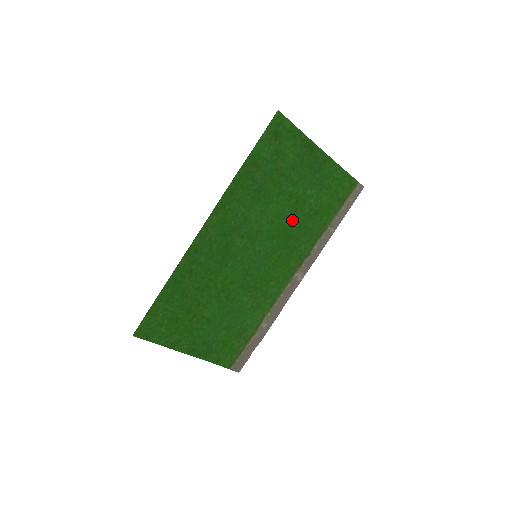
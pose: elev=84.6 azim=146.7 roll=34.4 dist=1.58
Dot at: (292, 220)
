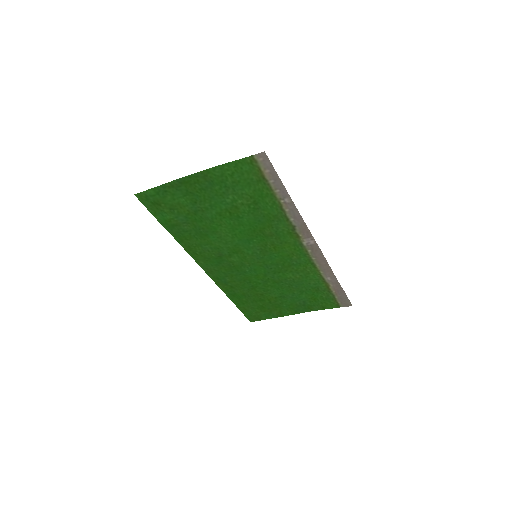
Dot at: (246, 222)
